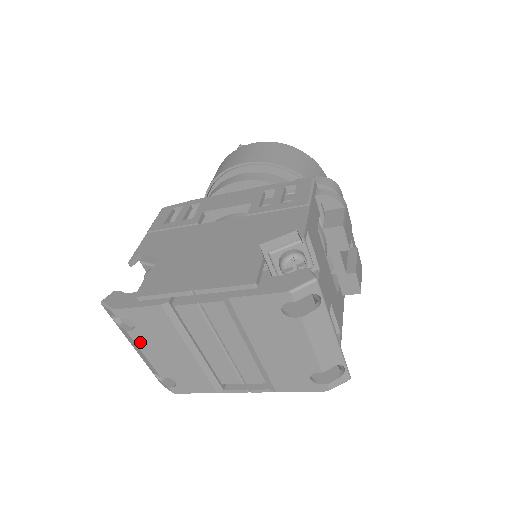
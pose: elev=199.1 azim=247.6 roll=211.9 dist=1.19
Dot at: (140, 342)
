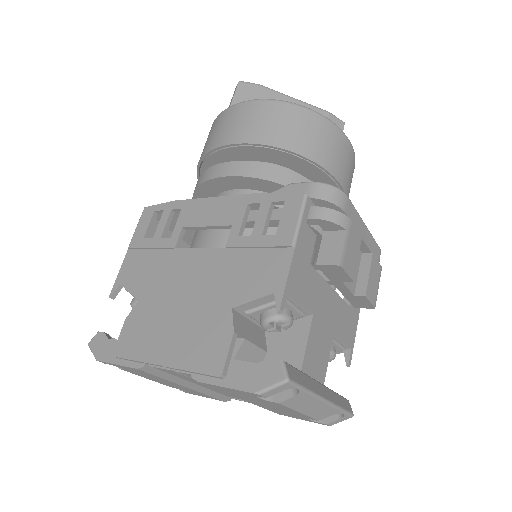
Dot at: (136, 374)
